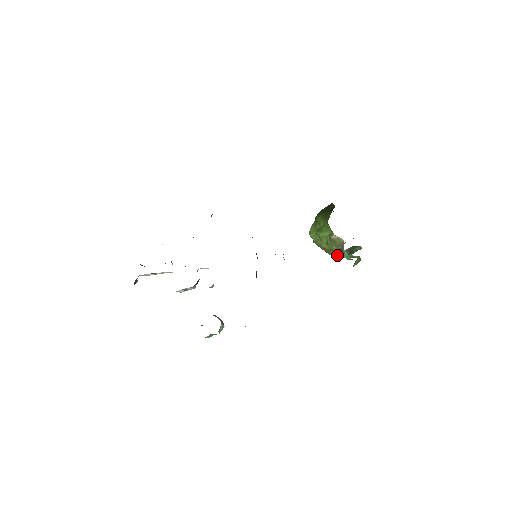
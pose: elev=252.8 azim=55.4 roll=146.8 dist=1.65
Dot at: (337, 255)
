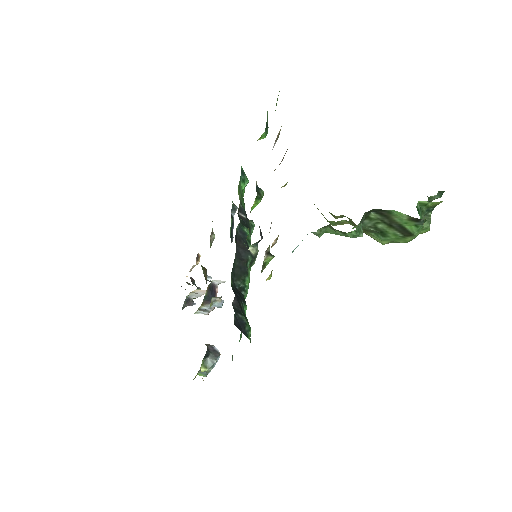
Dot at: (393, 241)
